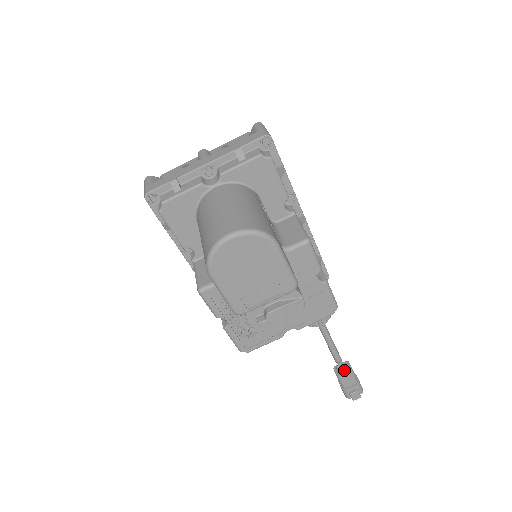
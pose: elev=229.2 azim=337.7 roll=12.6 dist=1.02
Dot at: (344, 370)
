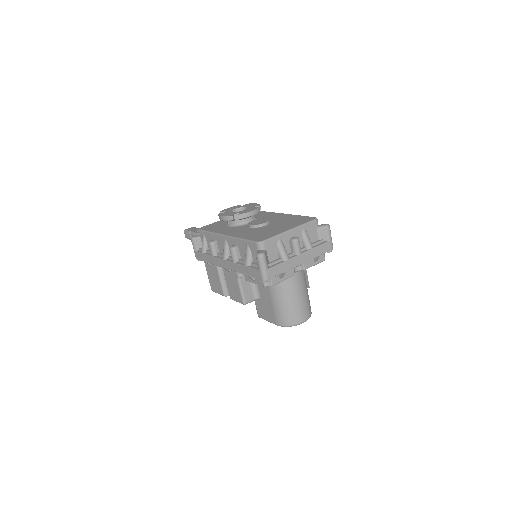
Dot at: occluded
